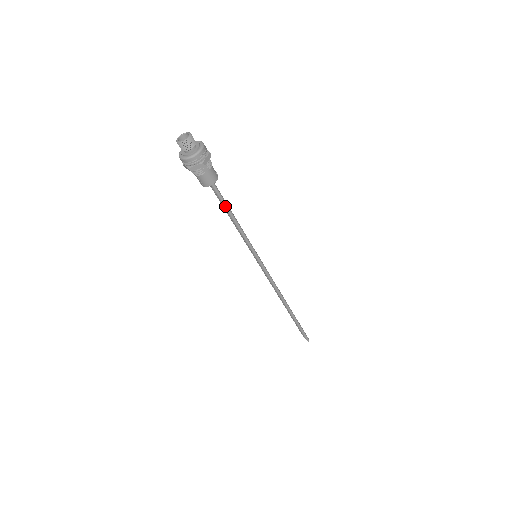
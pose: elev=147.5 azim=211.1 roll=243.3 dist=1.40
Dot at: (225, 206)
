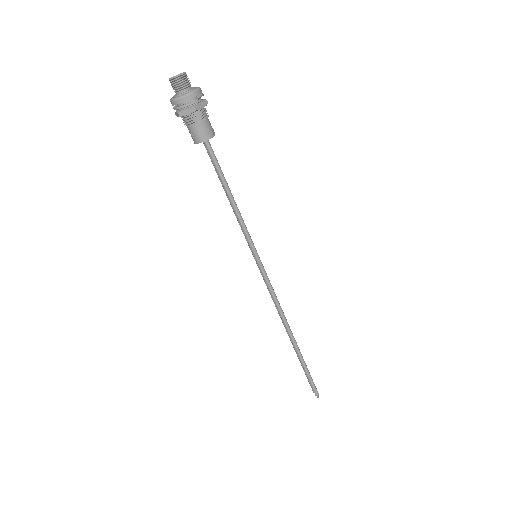
Dot at: (220, 176)
